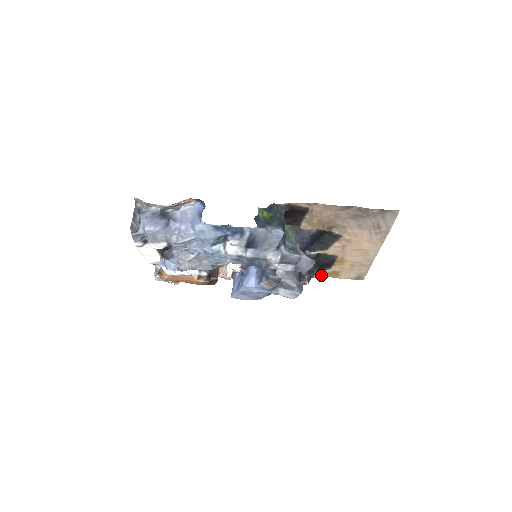
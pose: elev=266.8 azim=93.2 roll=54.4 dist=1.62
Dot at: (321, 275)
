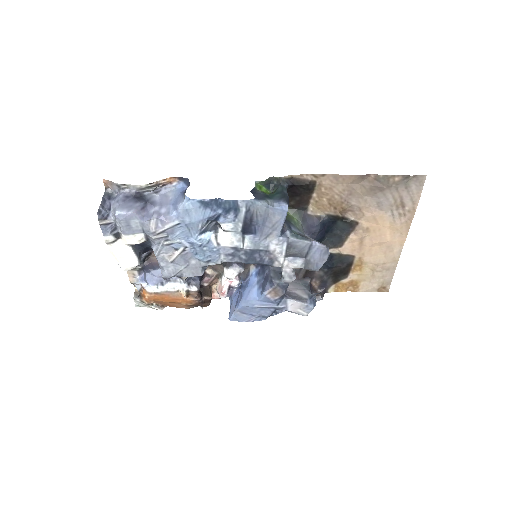
Dot at: (336, 289)
